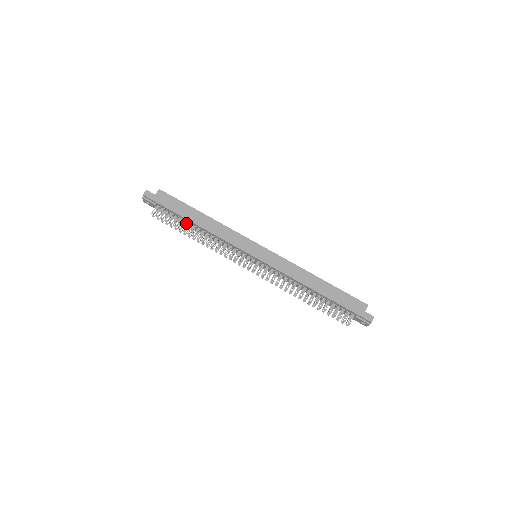
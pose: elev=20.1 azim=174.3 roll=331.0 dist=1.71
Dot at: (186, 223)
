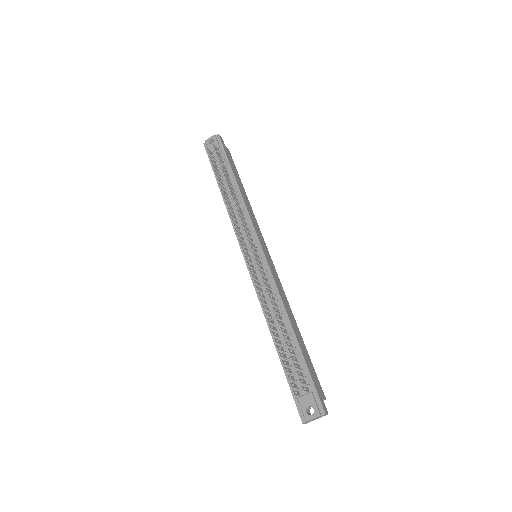
Dot at: (224, 180)
